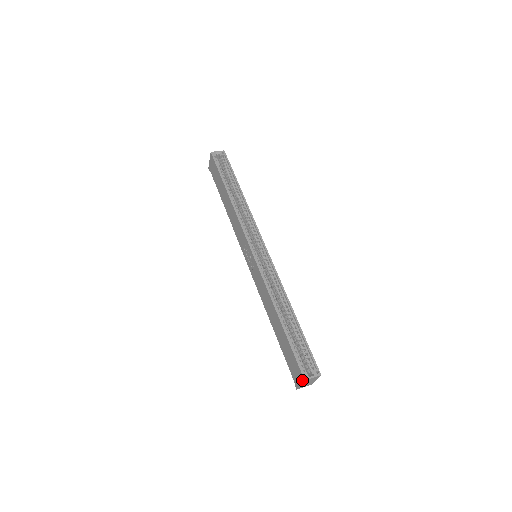
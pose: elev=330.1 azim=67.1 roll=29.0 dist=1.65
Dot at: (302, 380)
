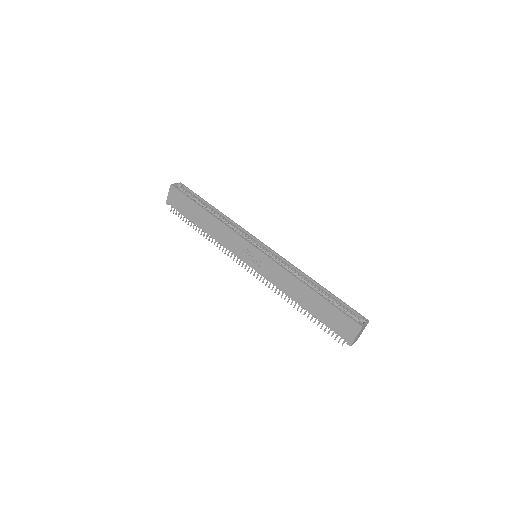
Dot at: (359, 329)
